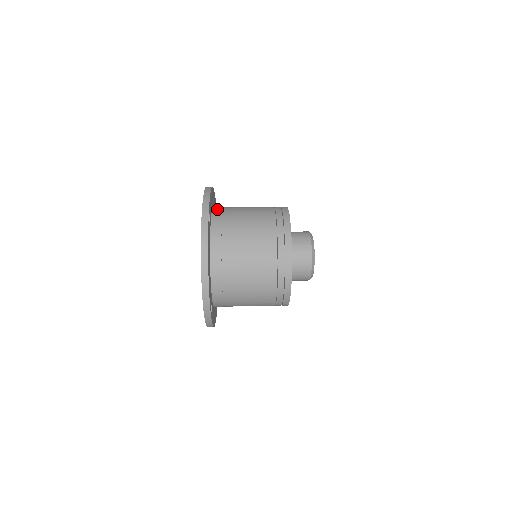
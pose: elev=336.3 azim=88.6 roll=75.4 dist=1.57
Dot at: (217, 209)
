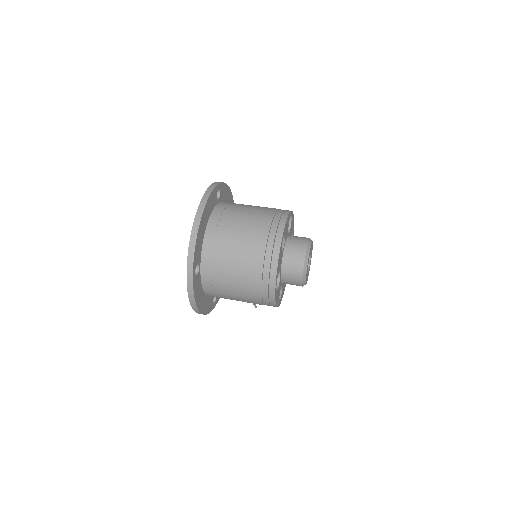
Dot at: occluded
